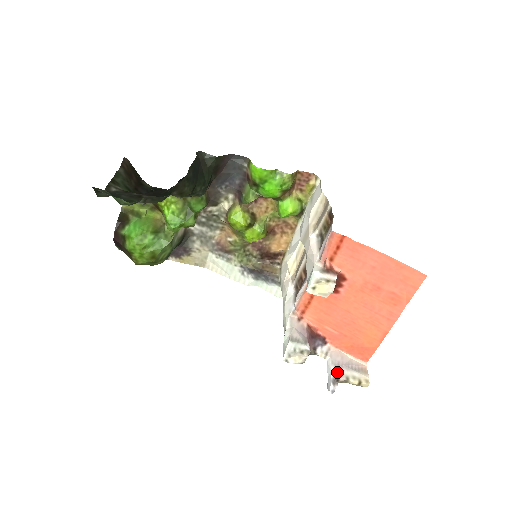
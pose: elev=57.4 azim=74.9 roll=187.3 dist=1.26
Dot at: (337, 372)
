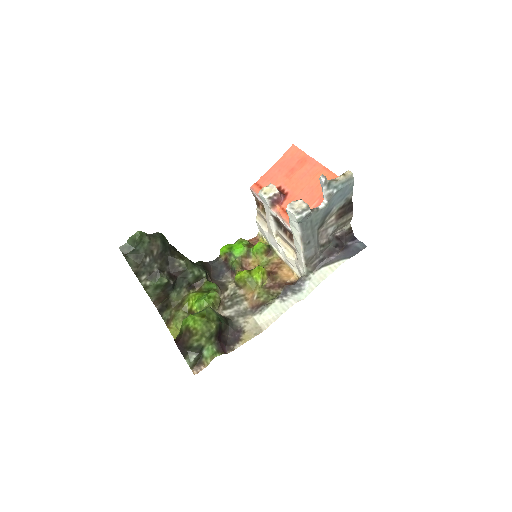
Dot at: occluded
